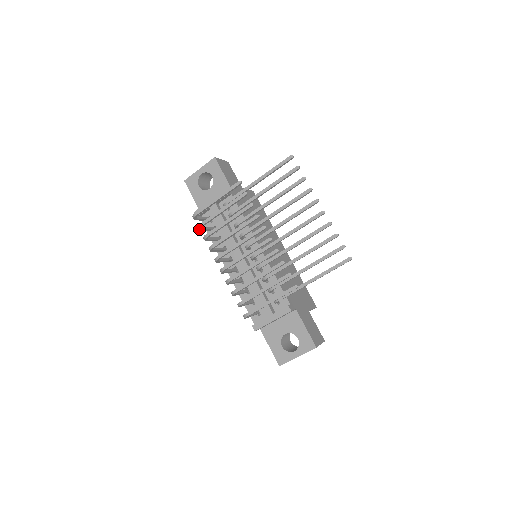
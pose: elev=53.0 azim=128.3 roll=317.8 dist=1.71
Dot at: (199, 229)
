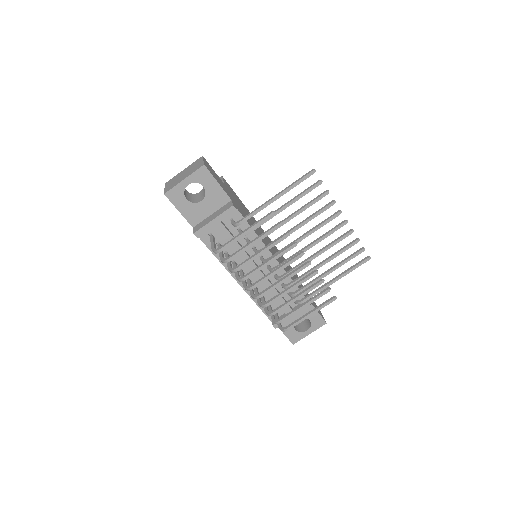
Dot at: occluded
